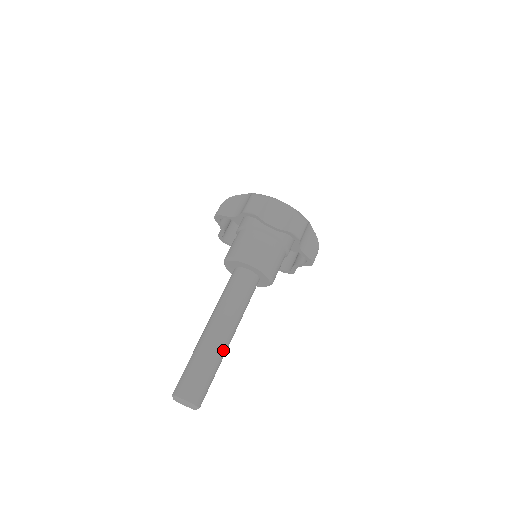
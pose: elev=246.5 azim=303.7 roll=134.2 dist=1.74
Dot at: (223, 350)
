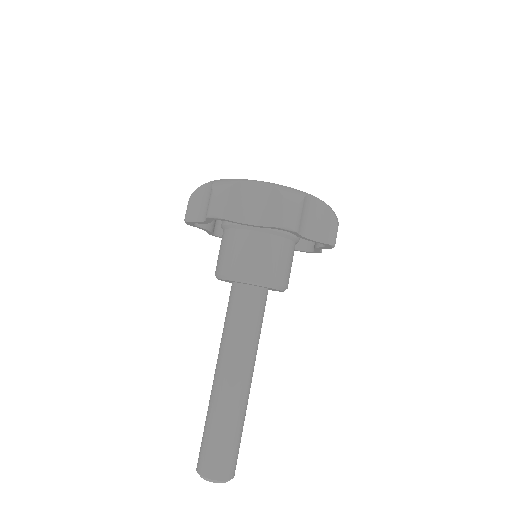
Dot at: (241, 401)
